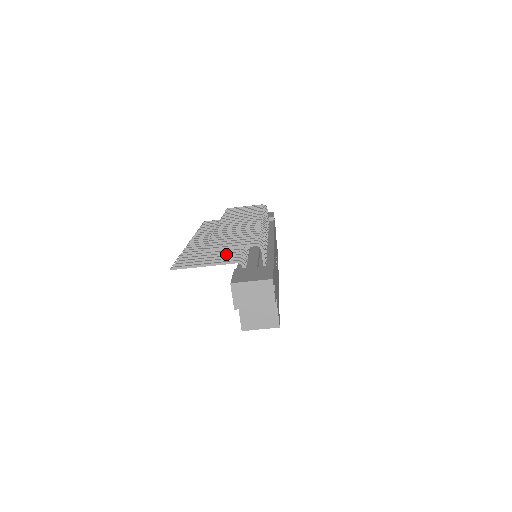
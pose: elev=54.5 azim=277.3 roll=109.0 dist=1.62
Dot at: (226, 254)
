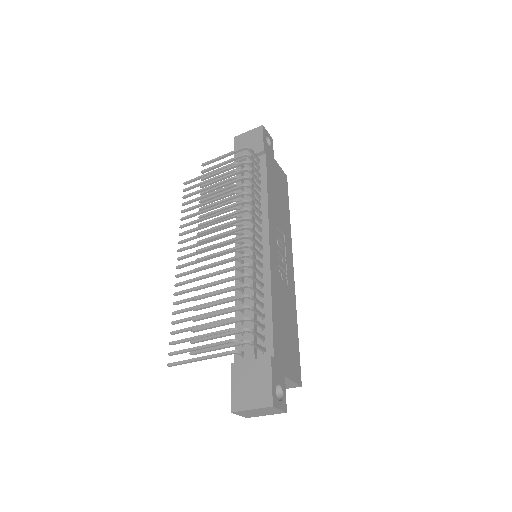
Dot at: occluded
